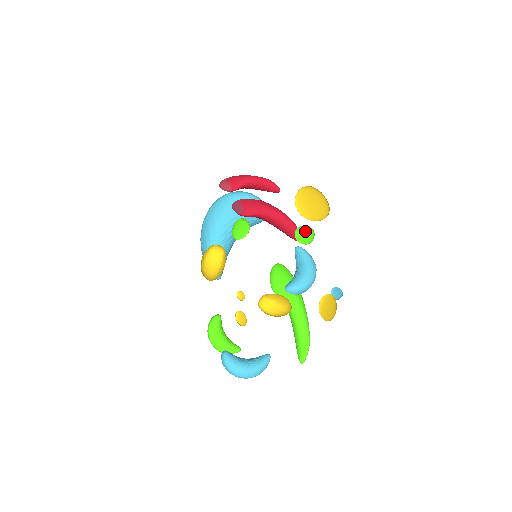
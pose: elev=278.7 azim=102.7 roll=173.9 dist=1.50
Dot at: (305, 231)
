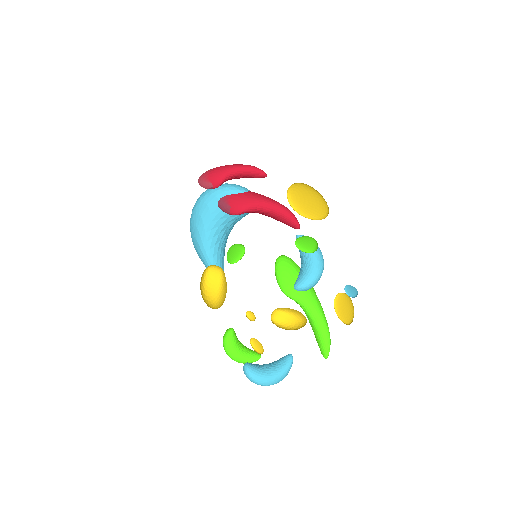
Dot at: (306, 240)
